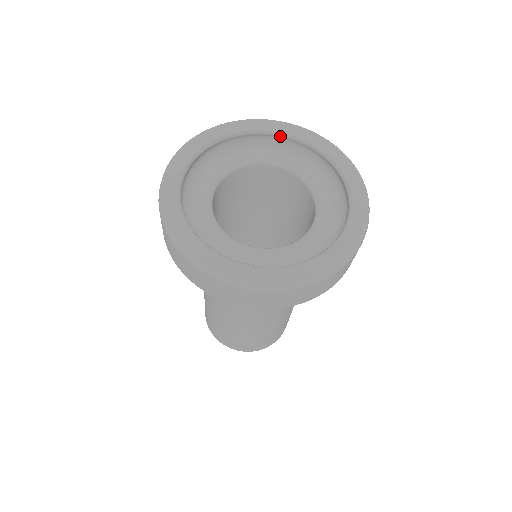
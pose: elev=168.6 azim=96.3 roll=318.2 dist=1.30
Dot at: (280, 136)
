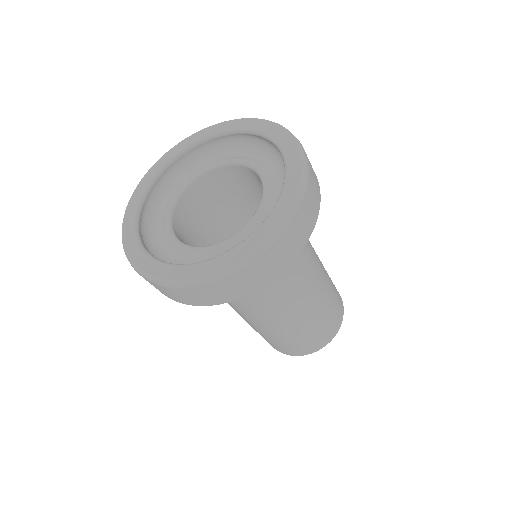
Dot at: (272, 142)
